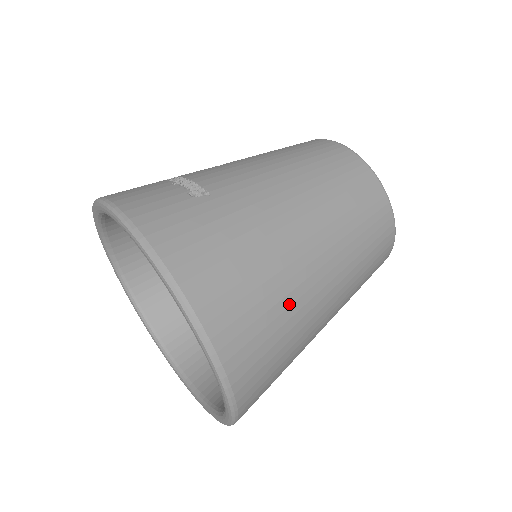
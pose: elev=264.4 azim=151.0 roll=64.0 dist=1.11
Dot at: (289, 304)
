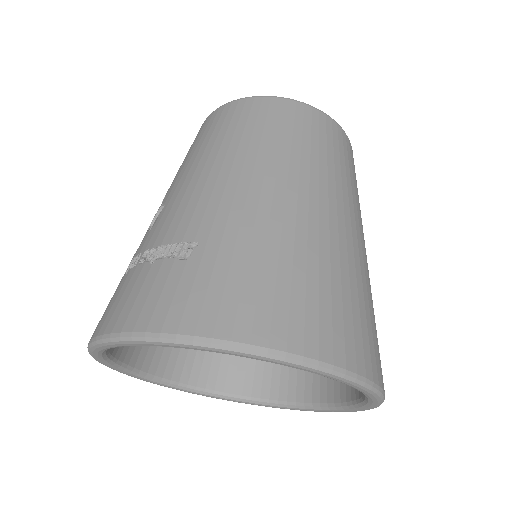
Dot at: (347, 272)
